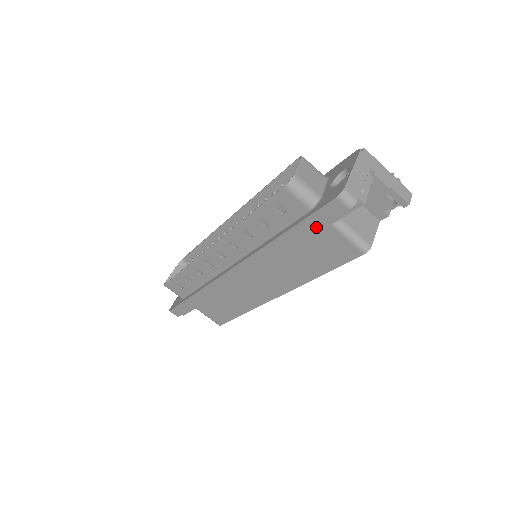
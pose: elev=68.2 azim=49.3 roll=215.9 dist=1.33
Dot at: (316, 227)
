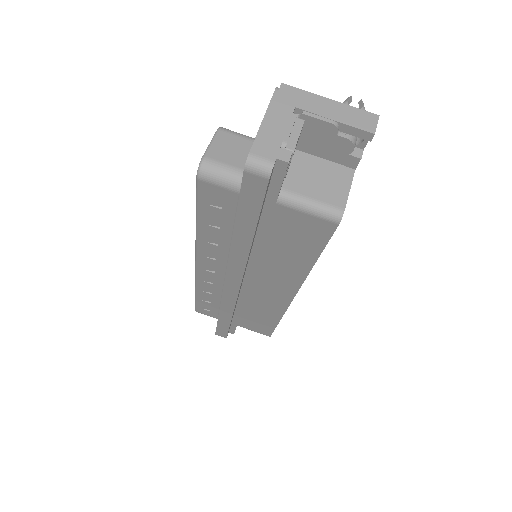
Dot at: (255, 213)
